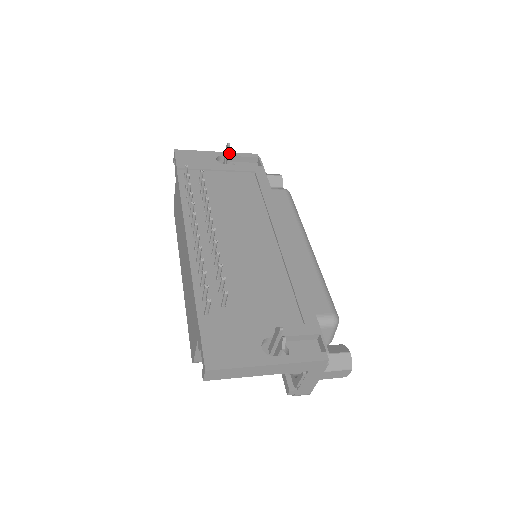
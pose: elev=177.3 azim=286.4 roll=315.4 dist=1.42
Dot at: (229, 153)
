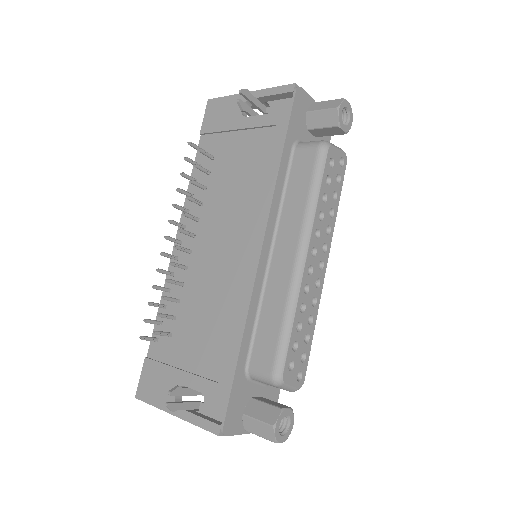
Dot at: (239, 107)
